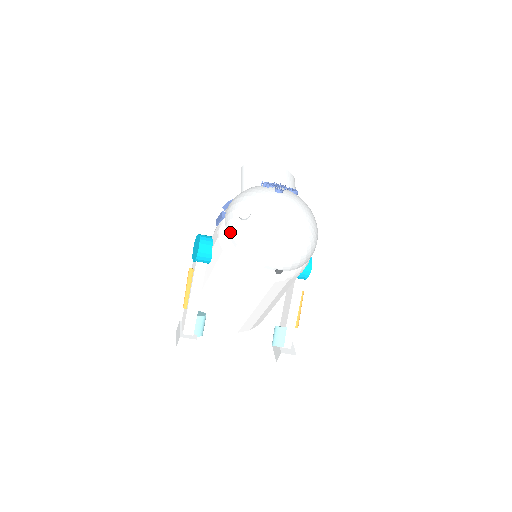
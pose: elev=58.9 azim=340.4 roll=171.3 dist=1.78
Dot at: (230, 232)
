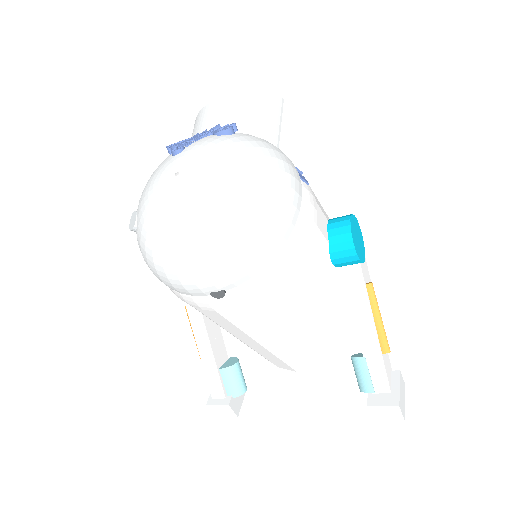
Dot at: occluded
